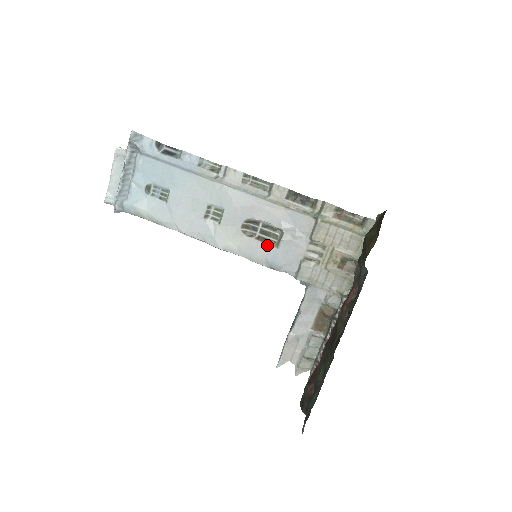
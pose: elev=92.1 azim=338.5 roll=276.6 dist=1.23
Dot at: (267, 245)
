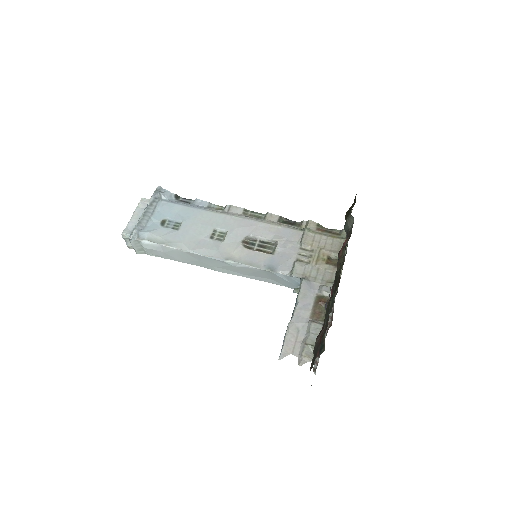
Dot at: (264, 253)
